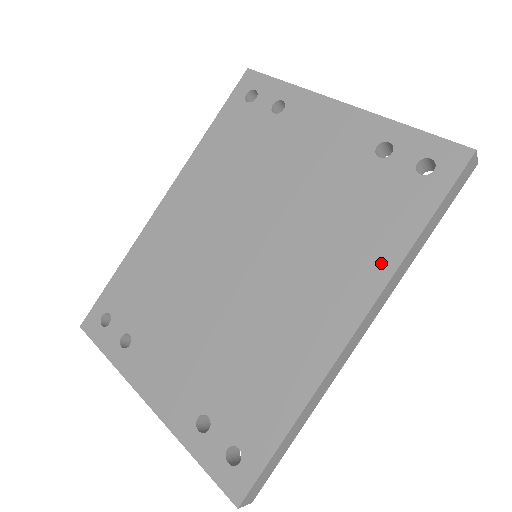
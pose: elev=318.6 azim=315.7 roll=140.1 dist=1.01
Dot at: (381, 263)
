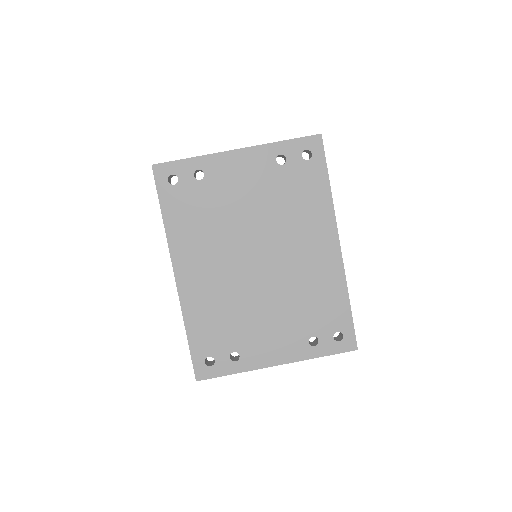
Dot at: (325, 210)
